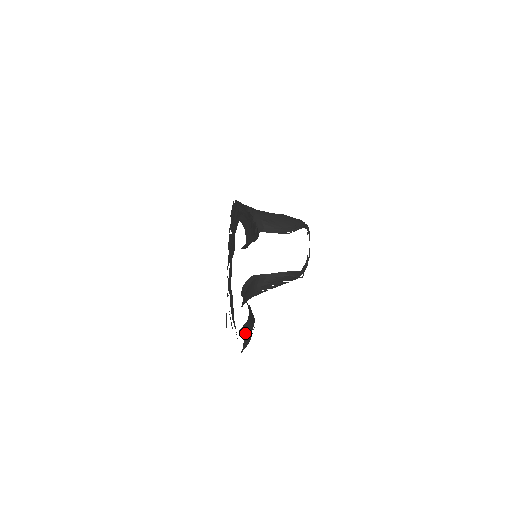
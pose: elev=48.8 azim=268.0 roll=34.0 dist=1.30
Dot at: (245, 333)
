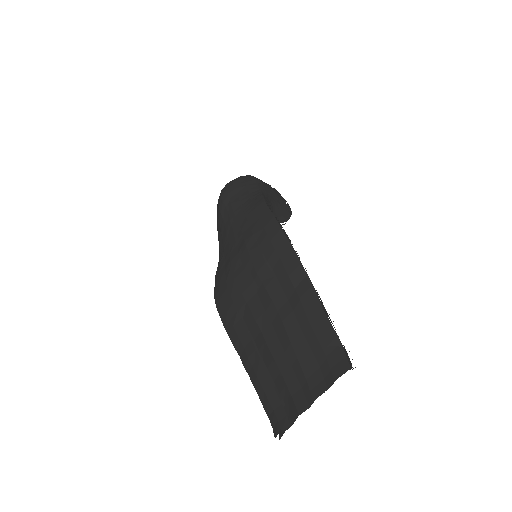
Dot at: occluded
